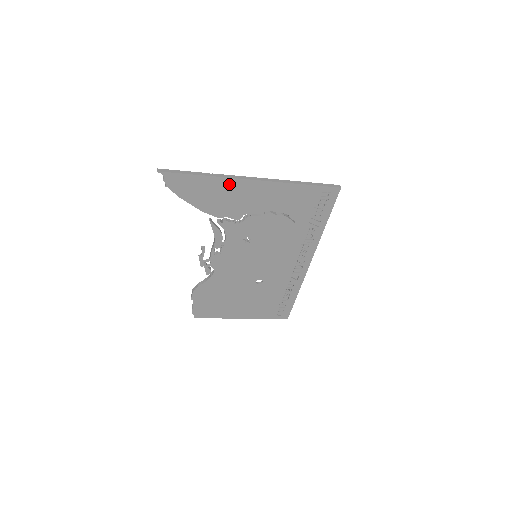
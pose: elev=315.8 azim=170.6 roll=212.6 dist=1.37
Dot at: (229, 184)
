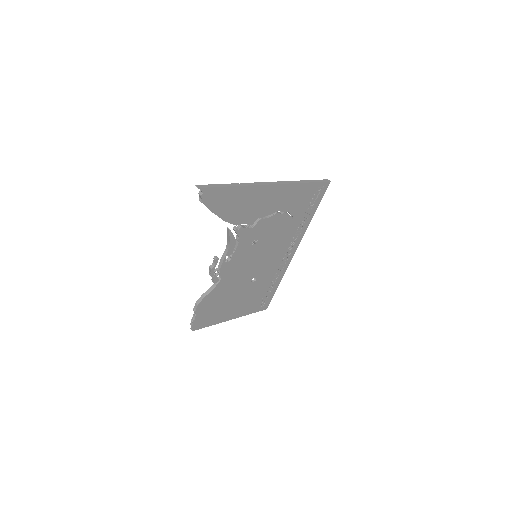
Dot at: (253, 191)
